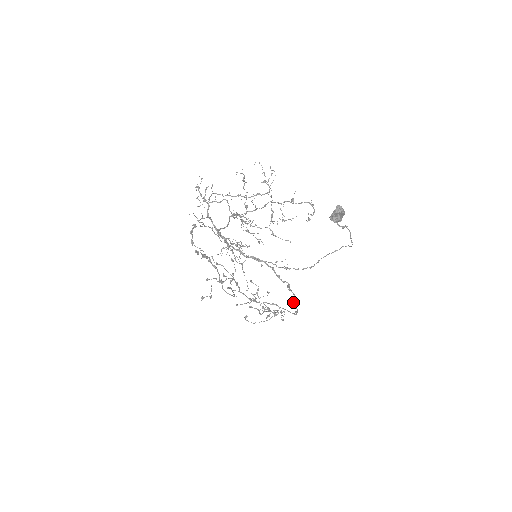
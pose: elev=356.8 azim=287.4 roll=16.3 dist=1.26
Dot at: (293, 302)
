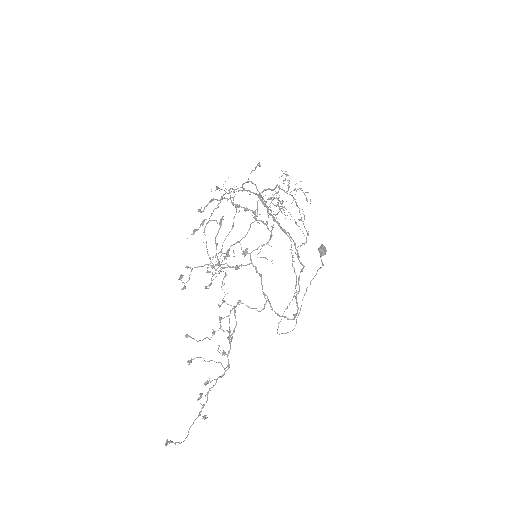
Dot at: (296, 298)
